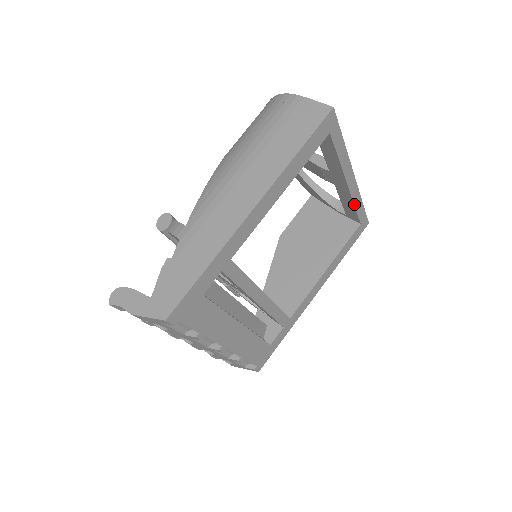
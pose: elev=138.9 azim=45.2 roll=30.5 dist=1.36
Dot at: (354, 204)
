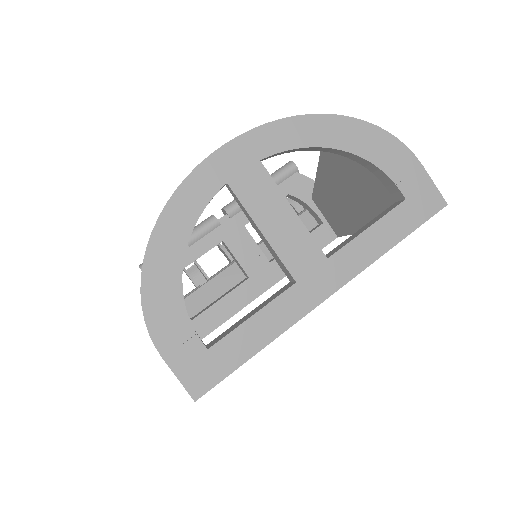
Dot at: occluded
